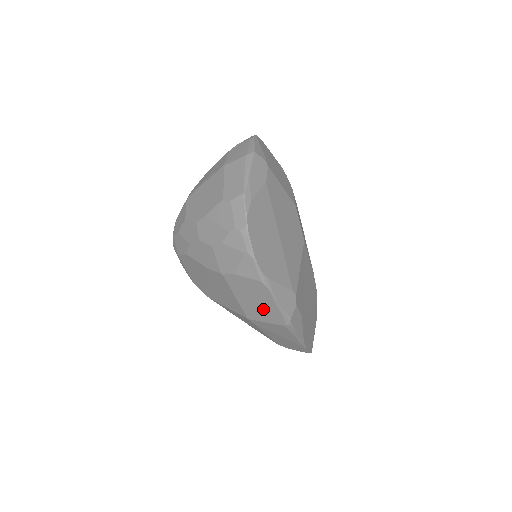
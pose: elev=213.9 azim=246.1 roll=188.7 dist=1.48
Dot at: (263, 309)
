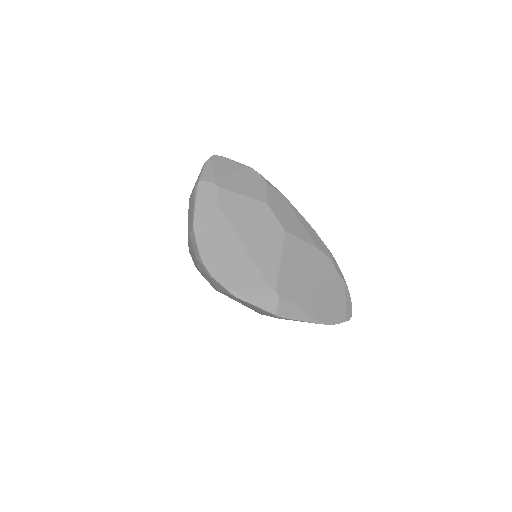
Dot at: (255, 309)
